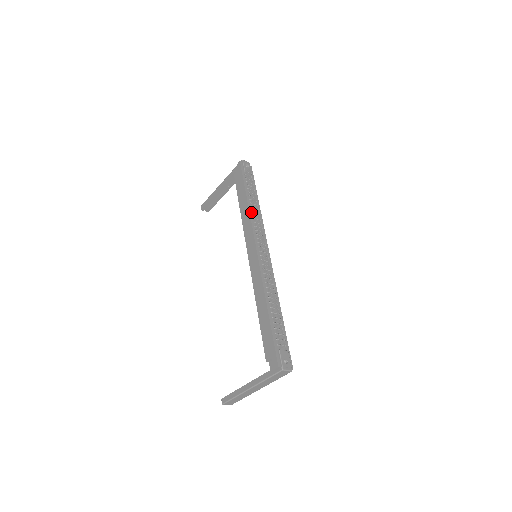
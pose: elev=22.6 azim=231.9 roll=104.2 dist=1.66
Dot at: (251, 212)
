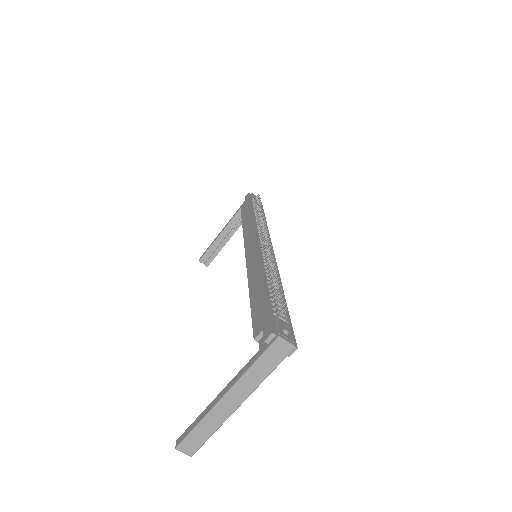
Dot at: (255, 219)
